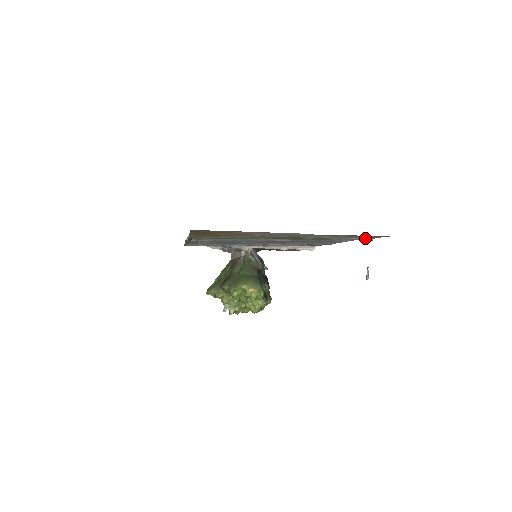
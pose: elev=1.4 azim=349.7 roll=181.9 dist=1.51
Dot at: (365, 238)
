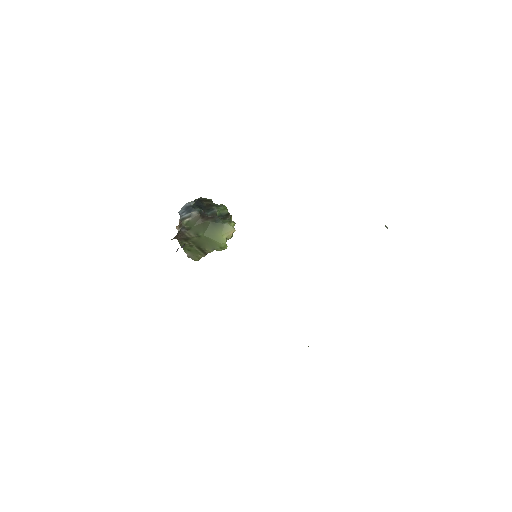
Dot at: occluded
